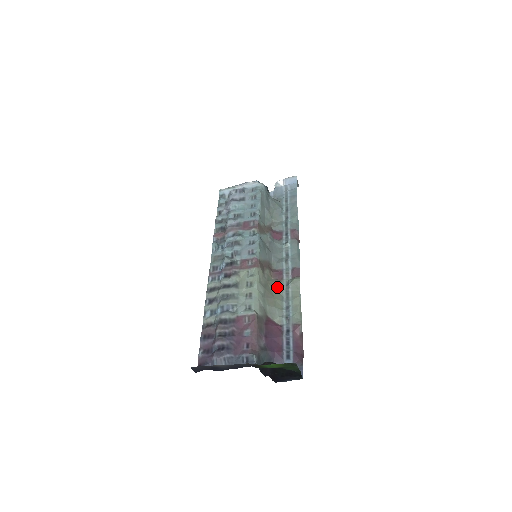
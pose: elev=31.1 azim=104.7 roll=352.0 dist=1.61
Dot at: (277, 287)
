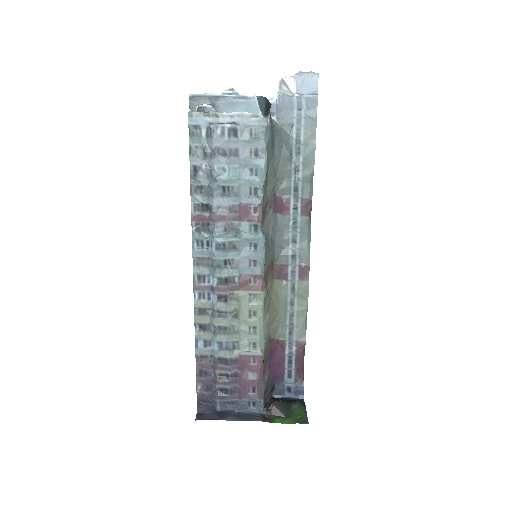
Dot at: (280, 293)
